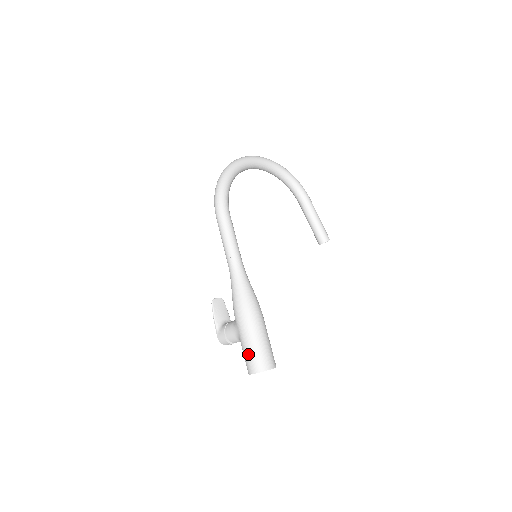
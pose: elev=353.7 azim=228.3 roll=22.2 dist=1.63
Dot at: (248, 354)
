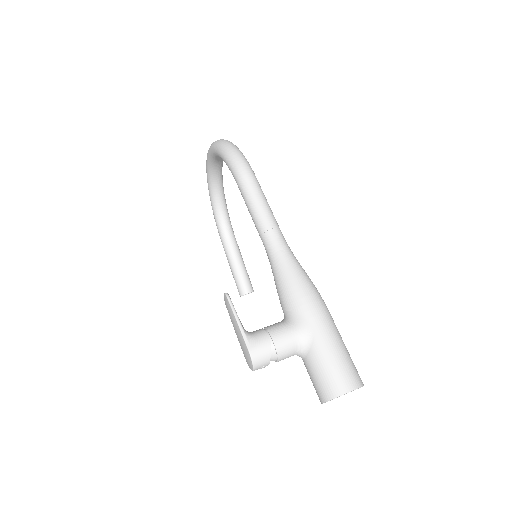
Dot at: (339, 359)
